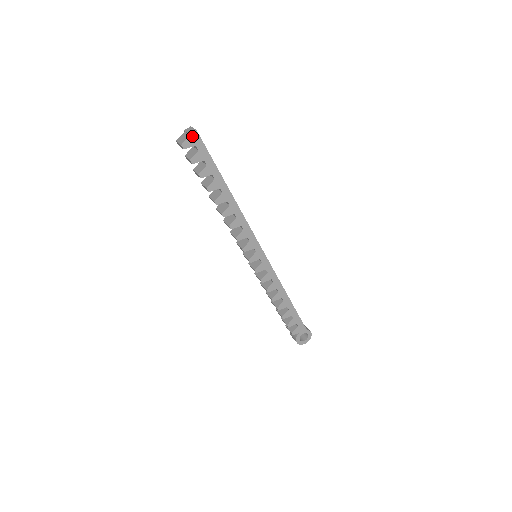
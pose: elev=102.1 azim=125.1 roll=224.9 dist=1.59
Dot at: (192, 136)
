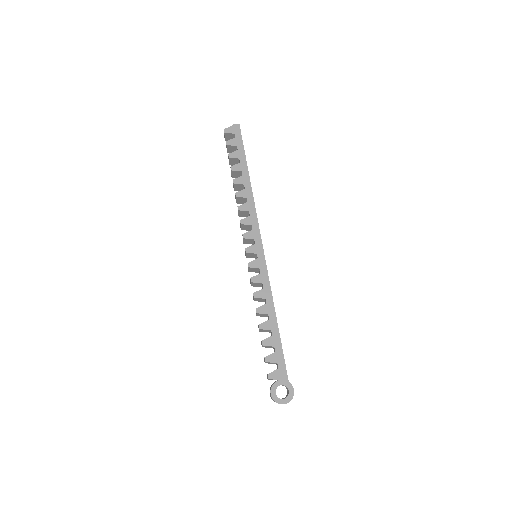
Dot at: (234, 127)
